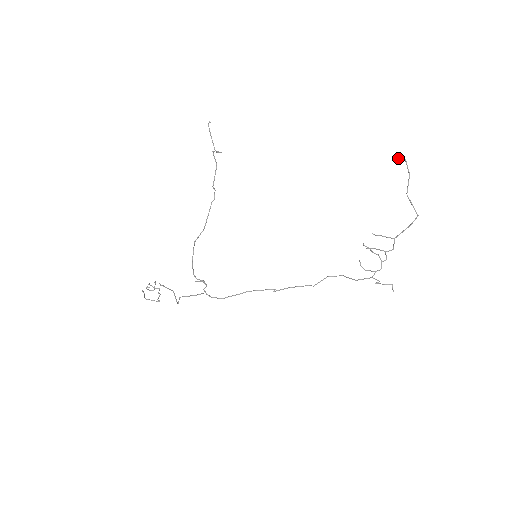
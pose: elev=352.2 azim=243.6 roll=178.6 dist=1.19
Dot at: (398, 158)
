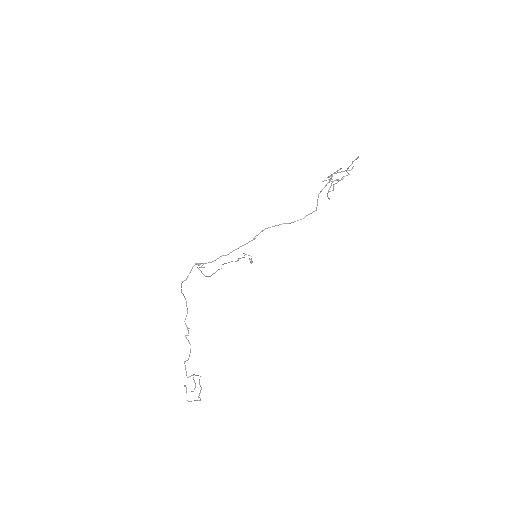
Dot at: occluded
